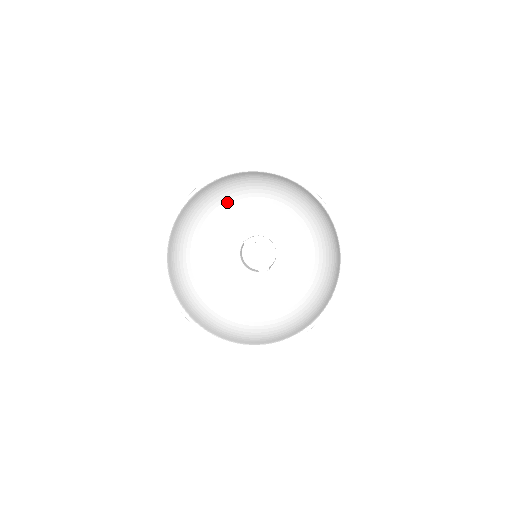
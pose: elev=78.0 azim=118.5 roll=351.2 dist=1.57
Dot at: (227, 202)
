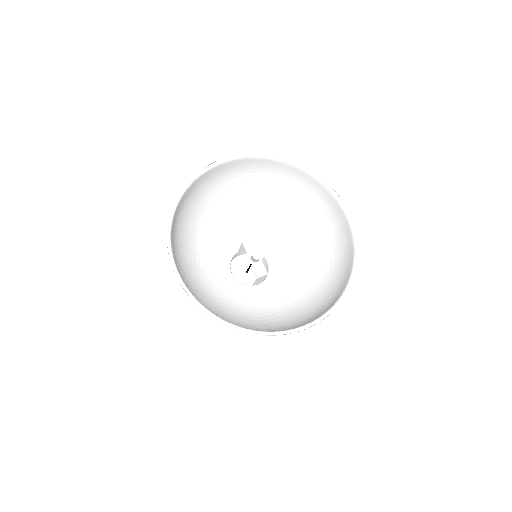
Dot at: (230, 201)
